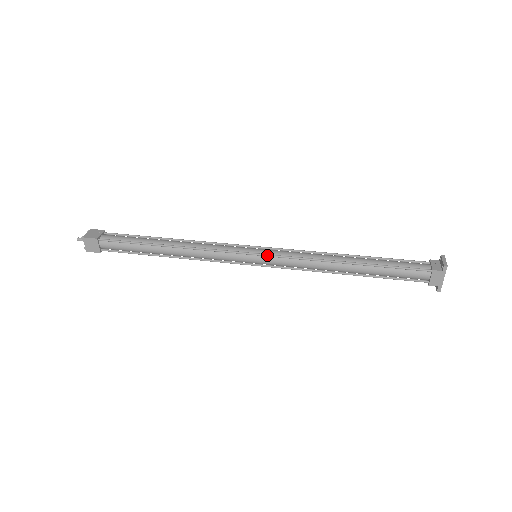
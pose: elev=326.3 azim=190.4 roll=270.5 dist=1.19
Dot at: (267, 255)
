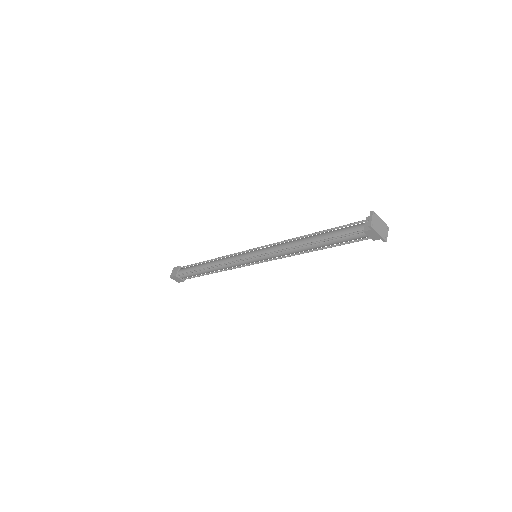
Dot at: (257, 256)
